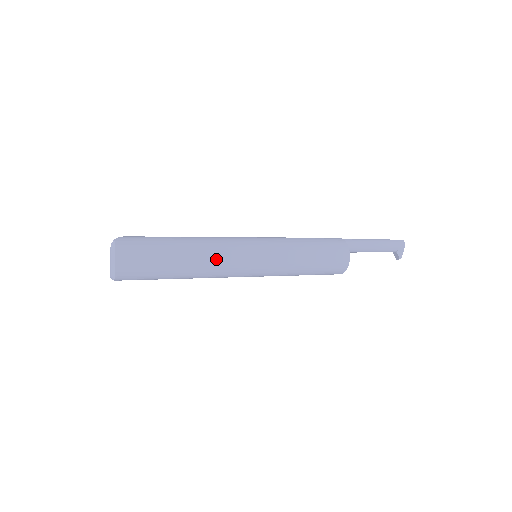
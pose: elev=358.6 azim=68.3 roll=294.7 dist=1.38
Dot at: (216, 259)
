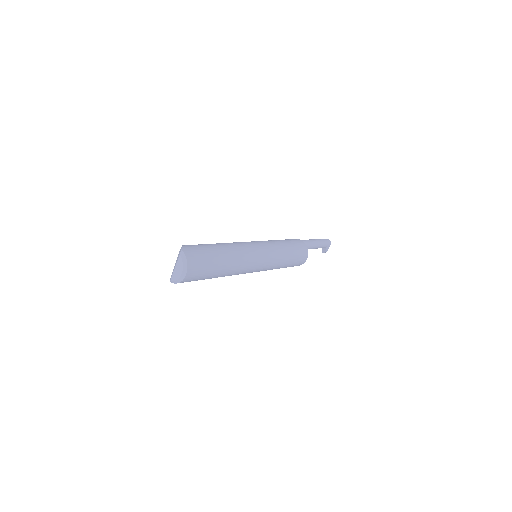
Dot at: (243, 262)
